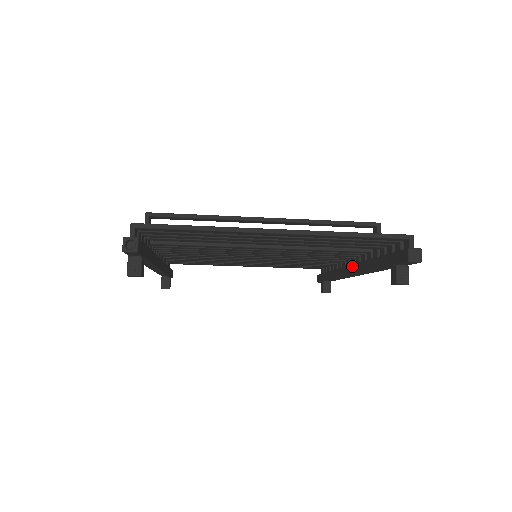
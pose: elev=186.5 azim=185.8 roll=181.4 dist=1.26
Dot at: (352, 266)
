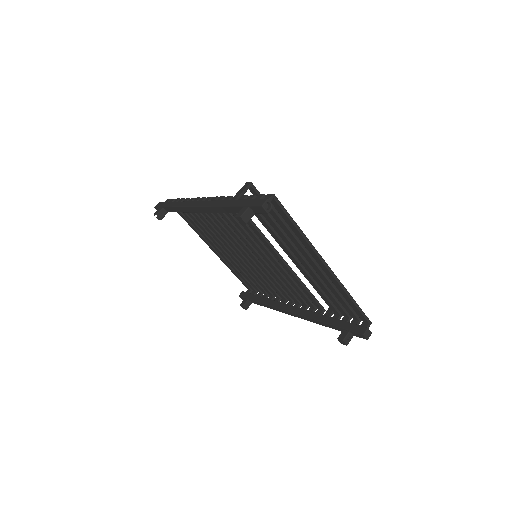
Dot at: (298, 308)
